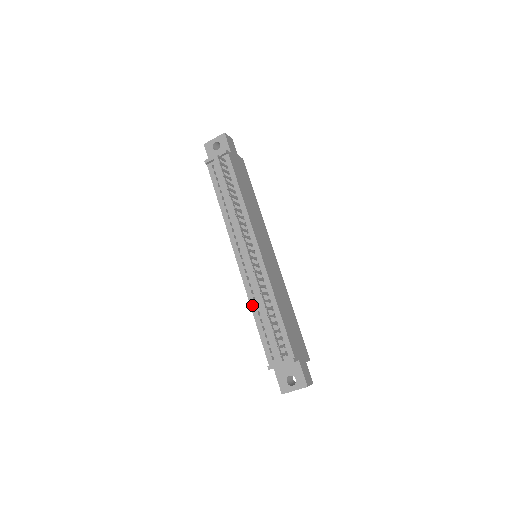
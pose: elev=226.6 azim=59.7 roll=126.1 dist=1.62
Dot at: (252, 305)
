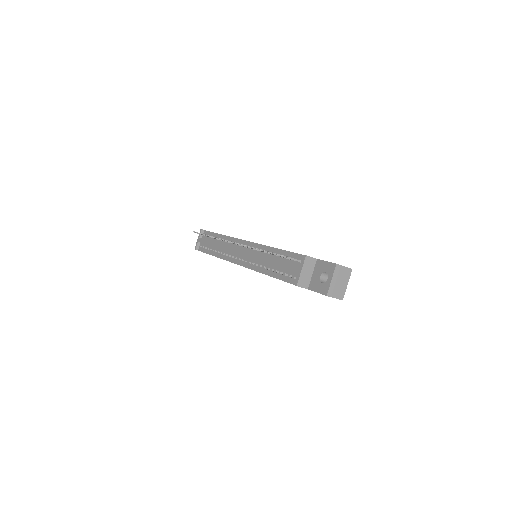
Dot at: (262, 271)
